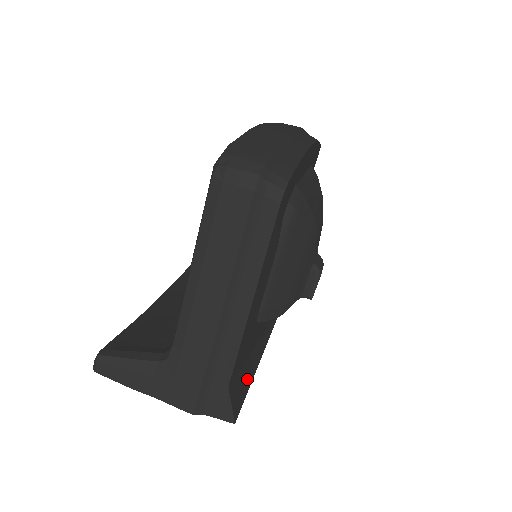
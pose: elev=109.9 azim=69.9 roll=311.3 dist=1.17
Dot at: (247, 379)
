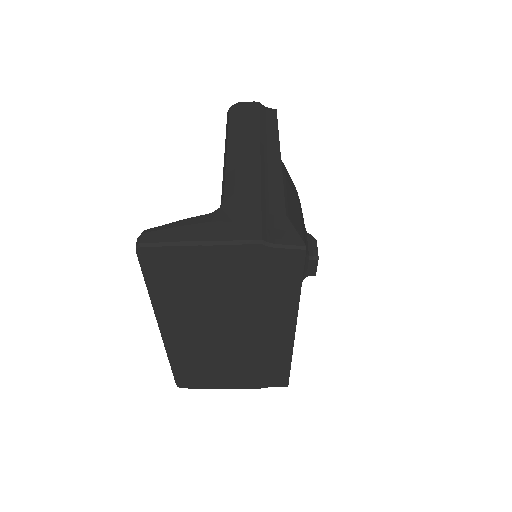
Dot at: occluded
